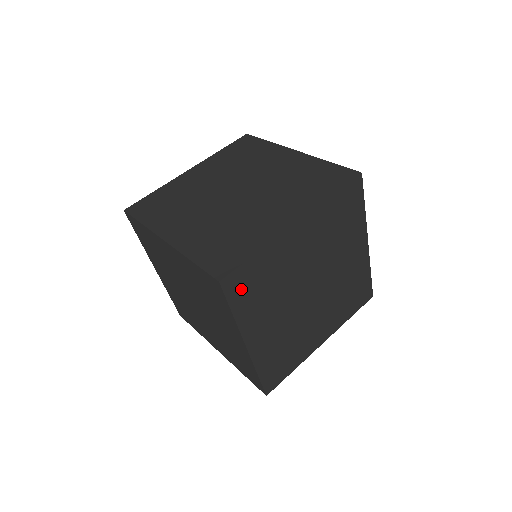
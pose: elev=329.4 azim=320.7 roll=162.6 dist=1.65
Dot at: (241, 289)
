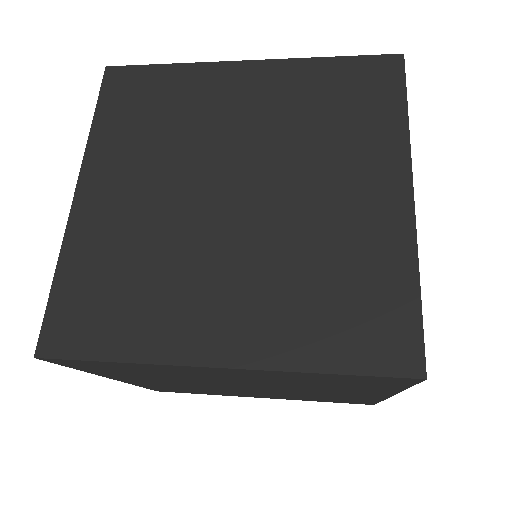
Dot at: (89, 366)
